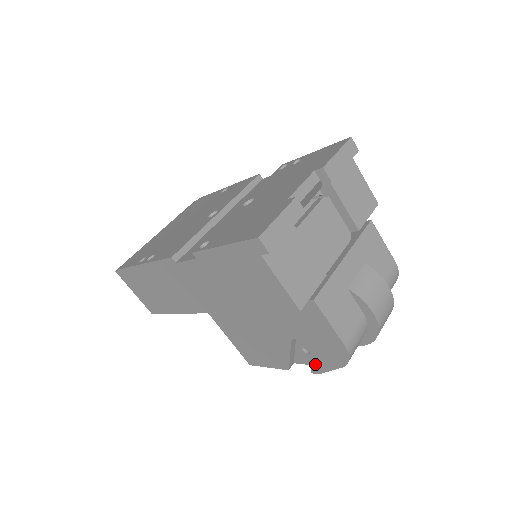
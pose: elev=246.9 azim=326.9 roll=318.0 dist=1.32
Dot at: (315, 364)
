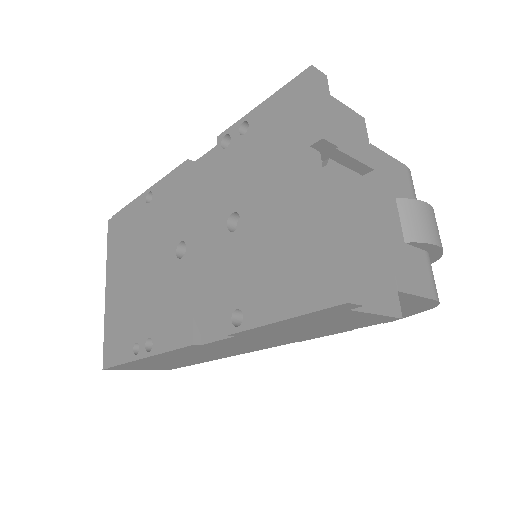
Dot at: occluded
